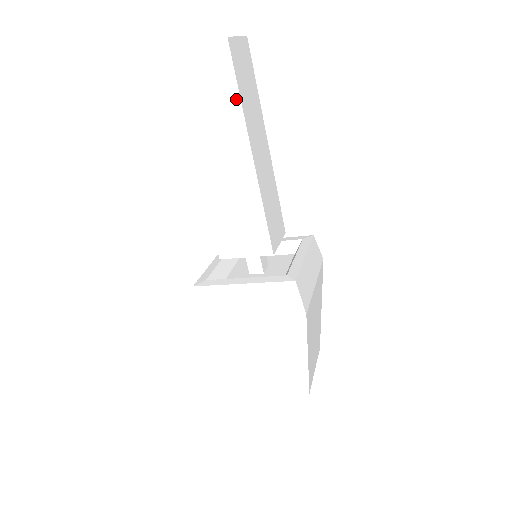
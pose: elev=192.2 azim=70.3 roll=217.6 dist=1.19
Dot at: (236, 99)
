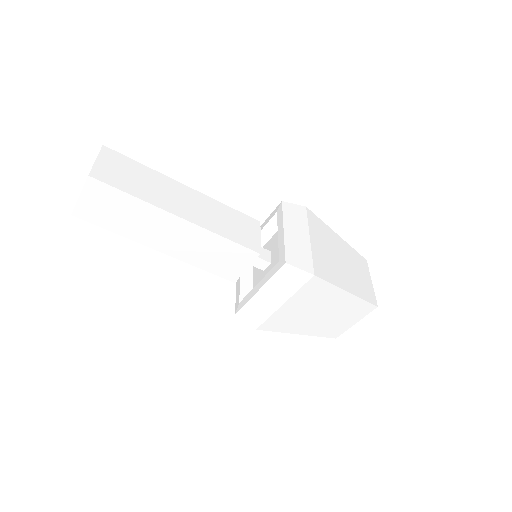
Dot at: (134, 200)
